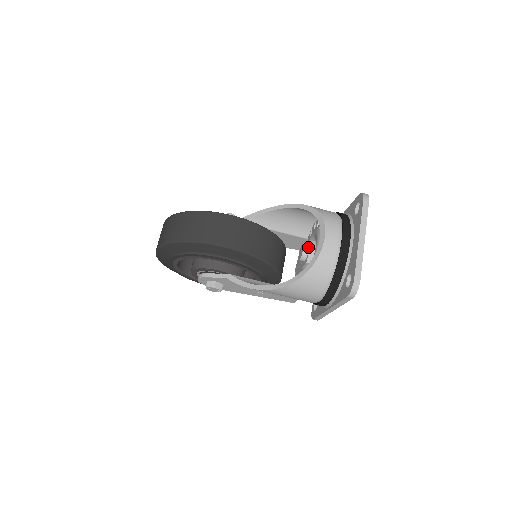
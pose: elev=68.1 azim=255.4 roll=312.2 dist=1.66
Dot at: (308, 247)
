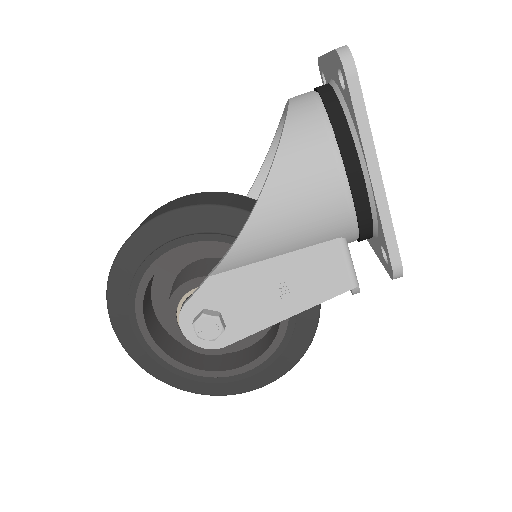
Dot at: occluded
